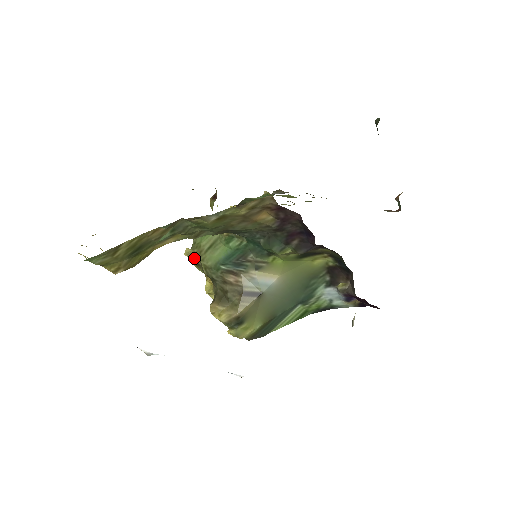
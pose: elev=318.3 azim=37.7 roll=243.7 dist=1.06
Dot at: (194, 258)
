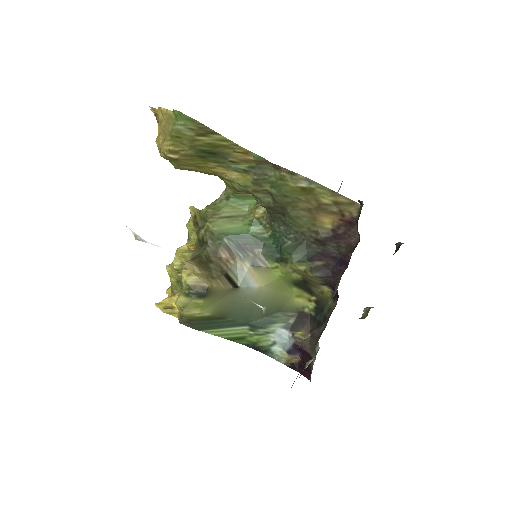
Dot at: (198, 216)
